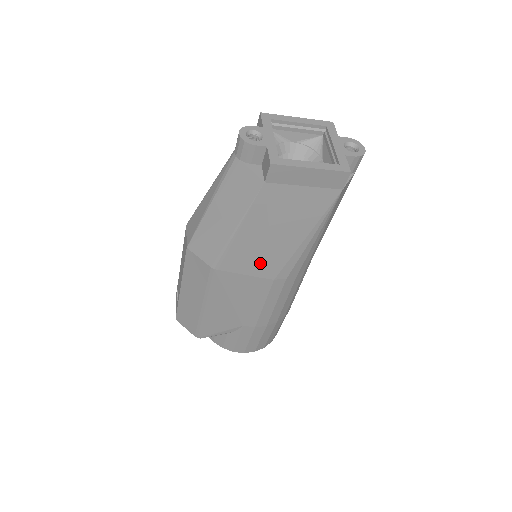
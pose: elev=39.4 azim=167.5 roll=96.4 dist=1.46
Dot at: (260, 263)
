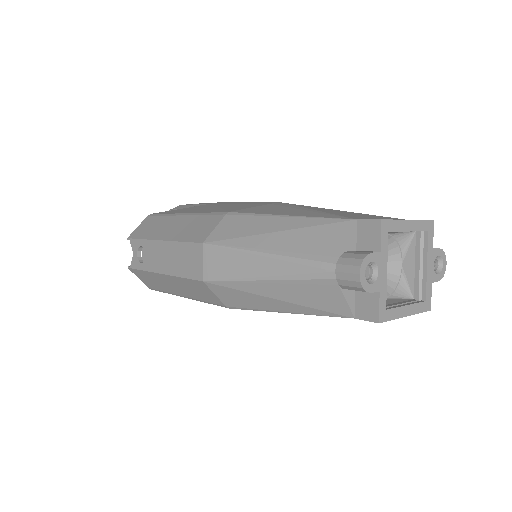
Dot at: occluded
